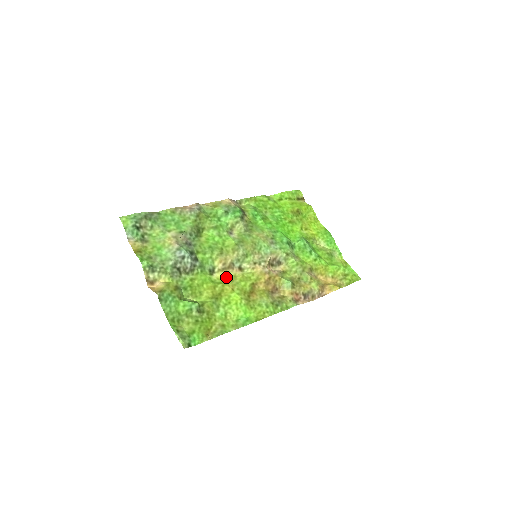
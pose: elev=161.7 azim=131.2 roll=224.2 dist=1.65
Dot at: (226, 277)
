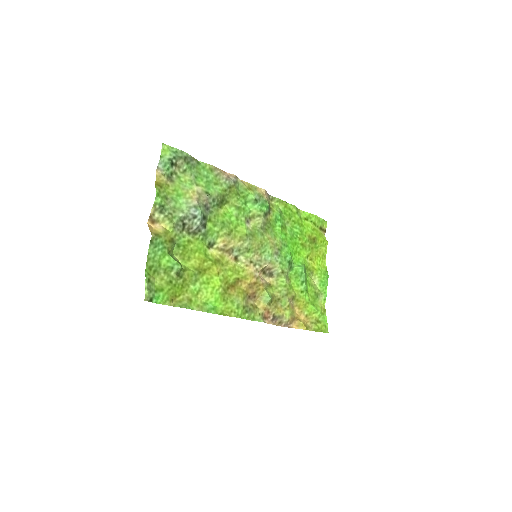
Dot at: (219, 258)
